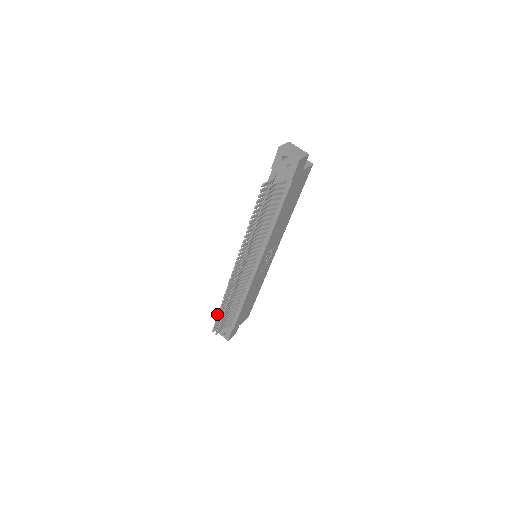
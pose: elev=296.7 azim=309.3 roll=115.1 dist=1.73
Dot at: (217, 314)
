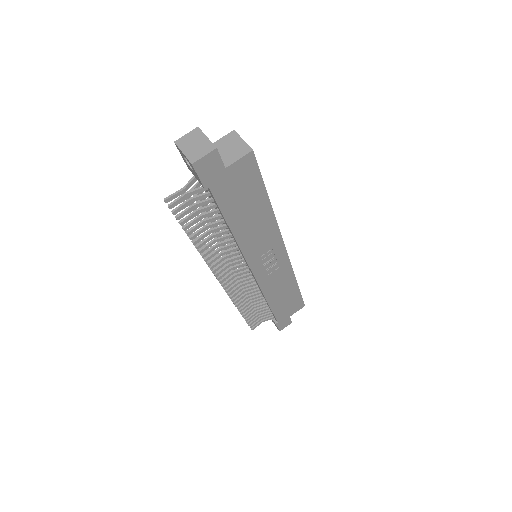
Dot at: occluded
